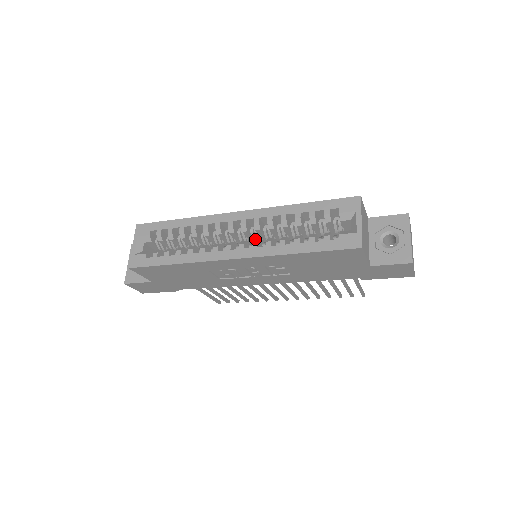
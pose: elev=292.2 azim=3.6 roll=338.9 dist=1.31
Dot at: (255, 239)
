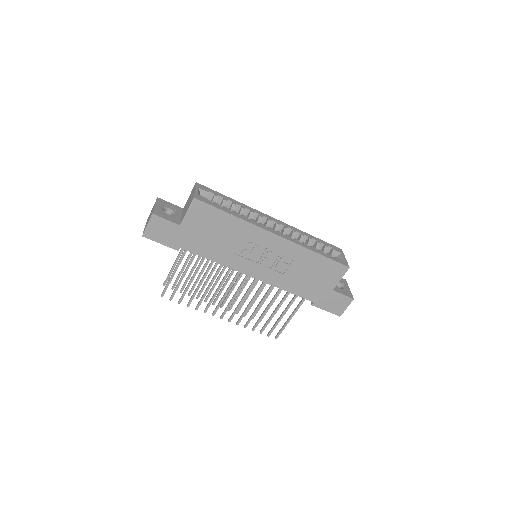
Dot at: occluded
